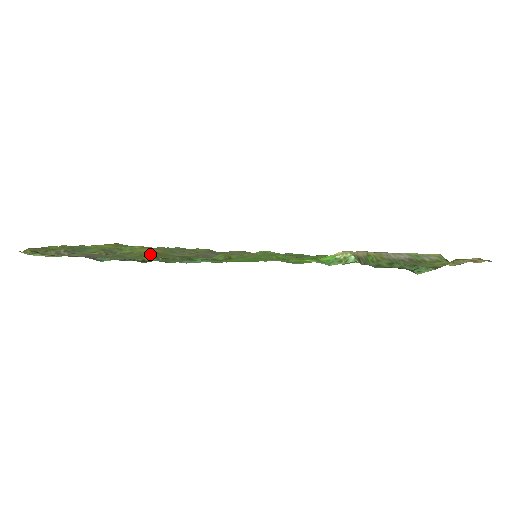
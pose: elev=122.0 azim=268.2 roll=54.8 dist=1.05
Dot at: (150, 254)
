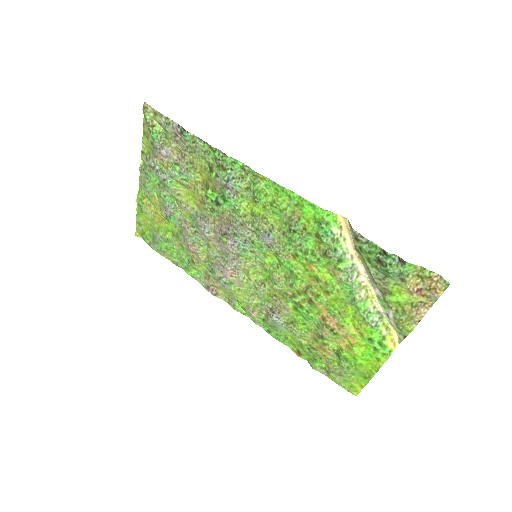
Dot at: (205, 171)
